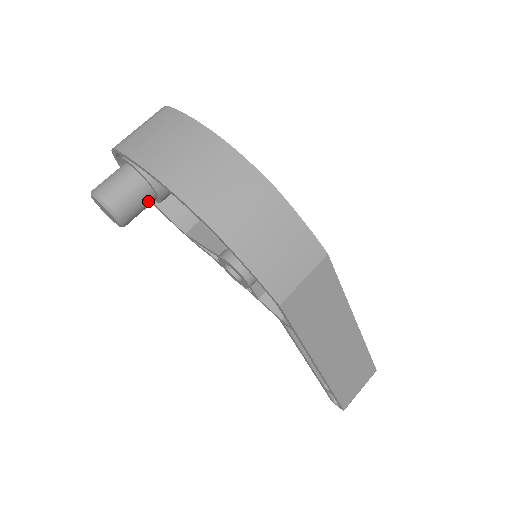
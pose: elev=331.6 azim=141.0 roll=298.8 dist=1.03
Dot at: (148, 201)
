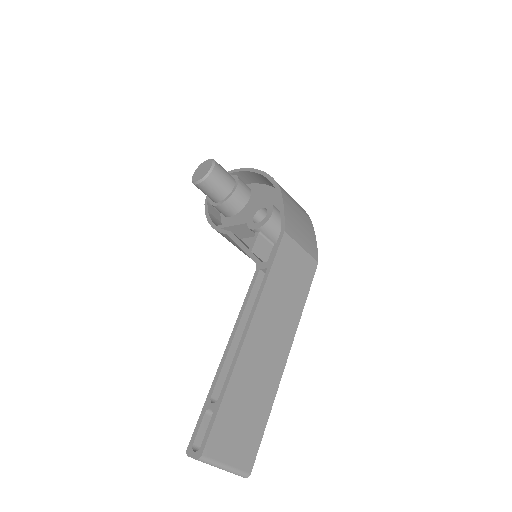
Dot at: (225, 189)
